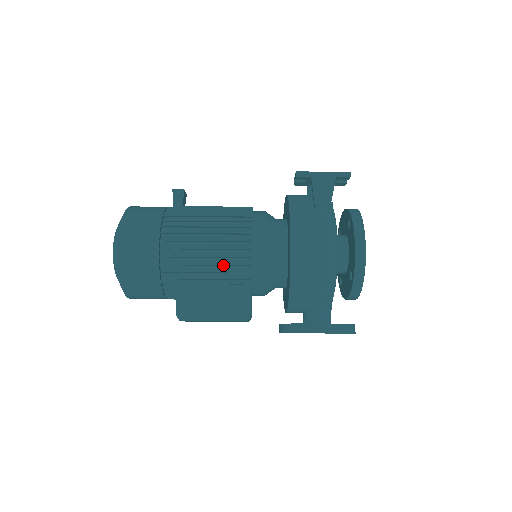
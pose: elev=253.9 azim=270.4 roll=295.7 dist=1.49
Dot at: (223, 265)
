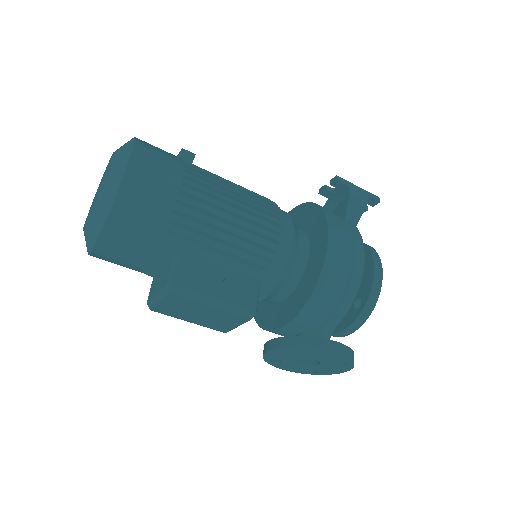
Dot at: (245, 240)
